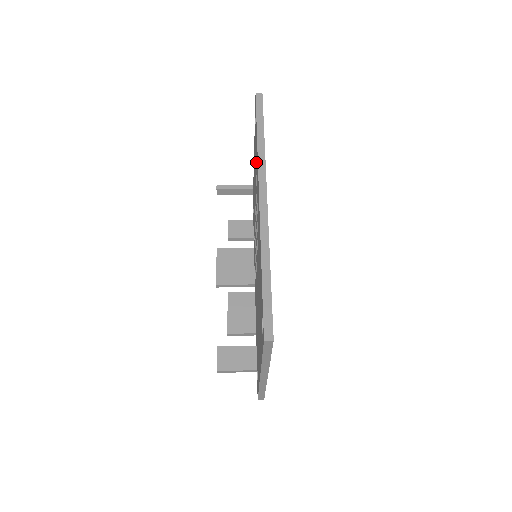
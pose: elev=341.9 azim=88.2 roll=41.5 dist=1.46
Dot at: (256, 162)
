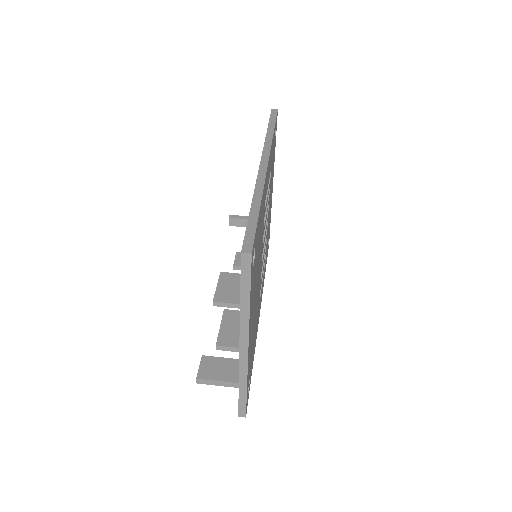
Dot at: occluded
